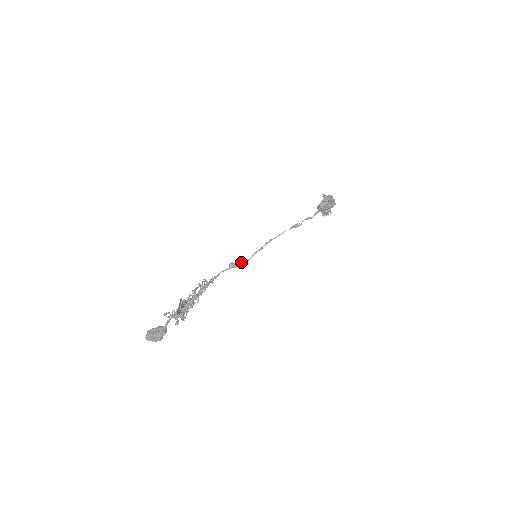
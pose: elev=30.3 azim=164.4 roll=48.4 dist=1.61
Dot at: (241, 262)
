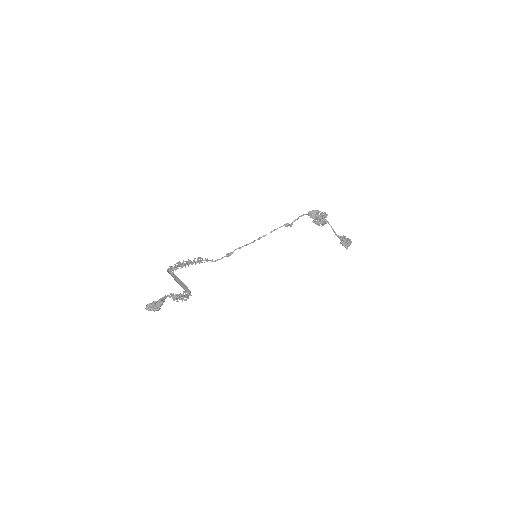
Dot at: (235, 249)
